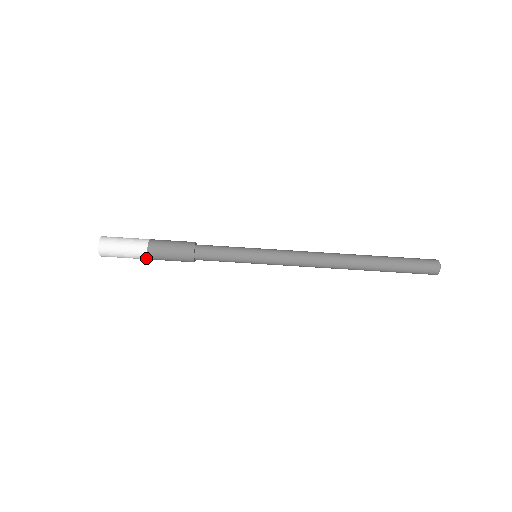
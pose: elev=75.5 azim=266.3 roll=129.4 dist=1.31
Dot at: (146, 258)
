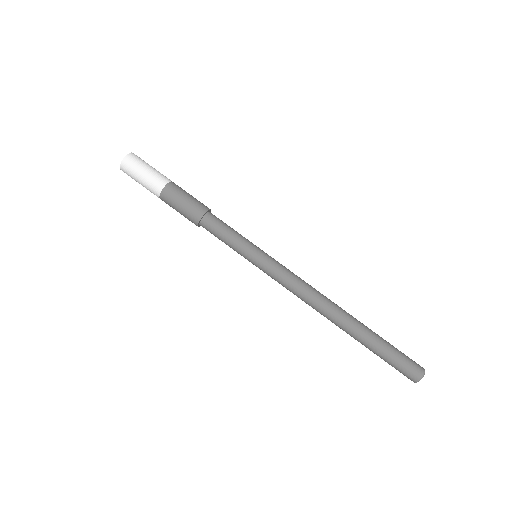
Dot at: (159, 191)
